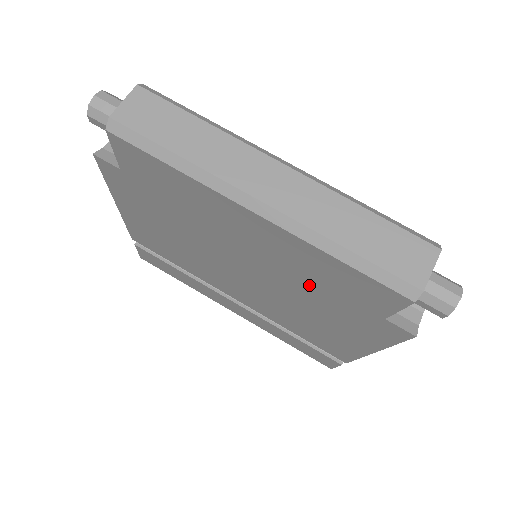
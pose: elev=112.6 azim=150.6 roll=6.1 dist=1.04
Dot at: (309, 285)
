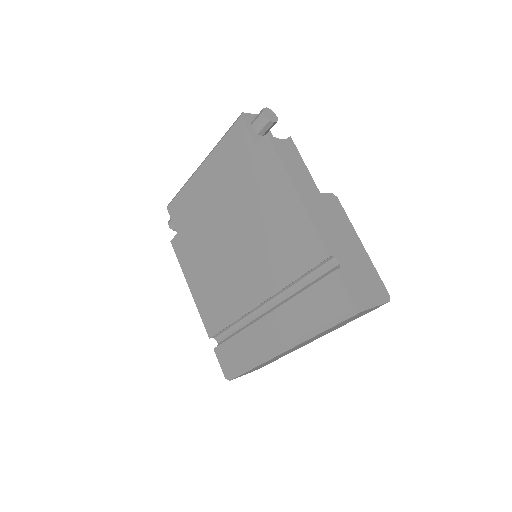
Dot at: (237, 183)
